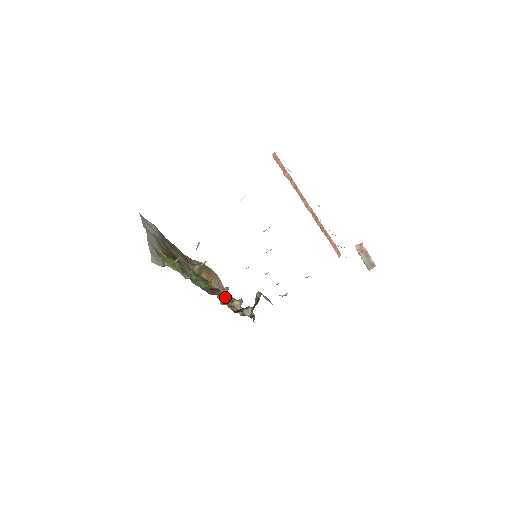
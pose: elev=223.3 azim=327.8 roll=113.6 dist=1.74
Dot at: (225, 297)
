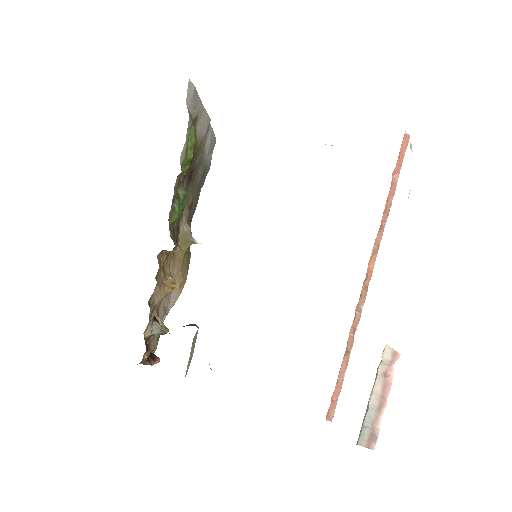
Dot at: (164, 286)
